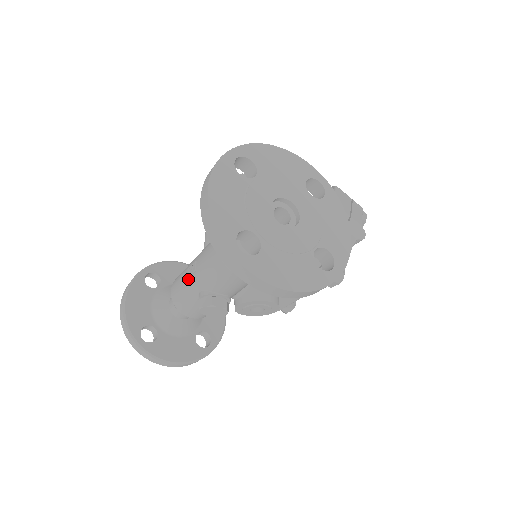
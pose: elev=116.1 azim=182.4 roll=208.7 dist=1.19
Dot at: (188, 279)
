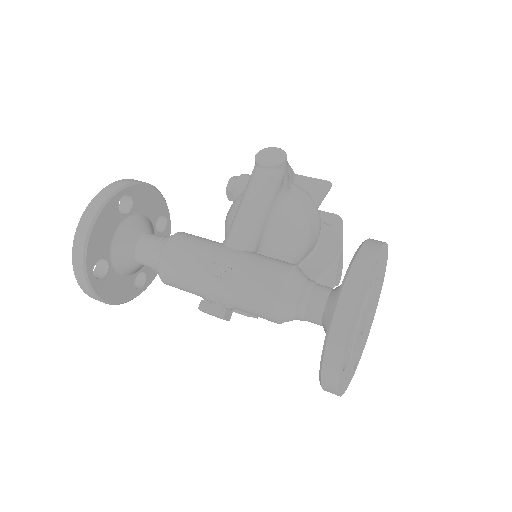
Dot at: (206, 273)
